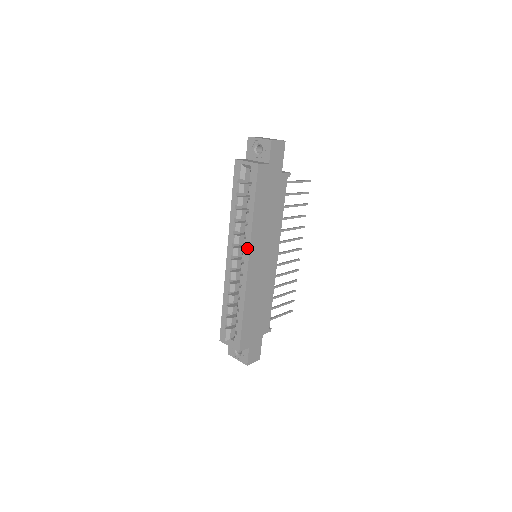
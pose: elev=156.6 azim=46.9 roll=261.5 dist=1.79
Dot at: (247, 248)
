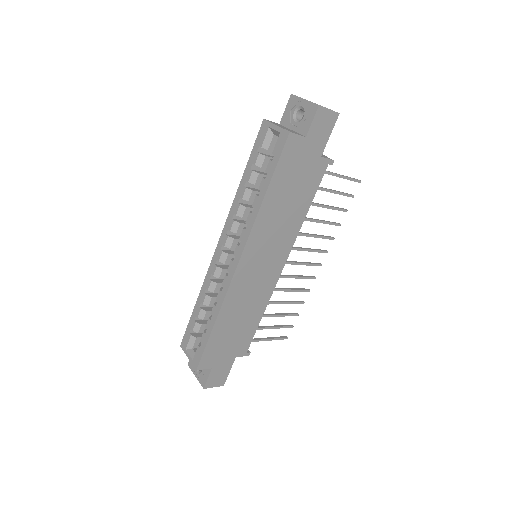
Dot at: (243, 242)
